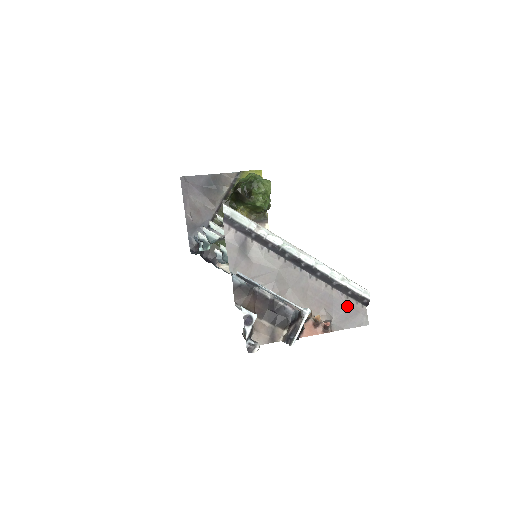
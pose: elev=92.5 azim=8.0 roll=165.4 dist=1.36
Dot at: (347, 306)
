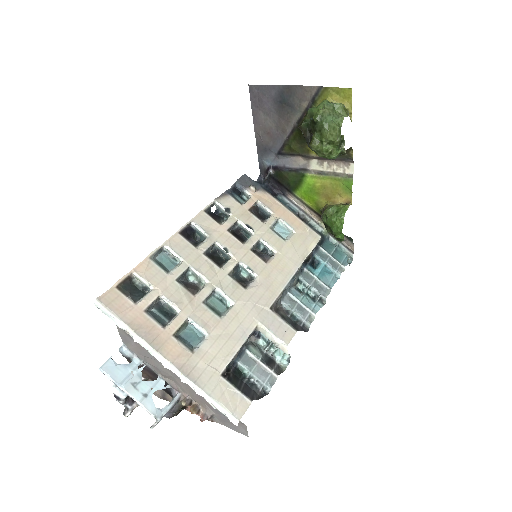
Dot at: occluded
